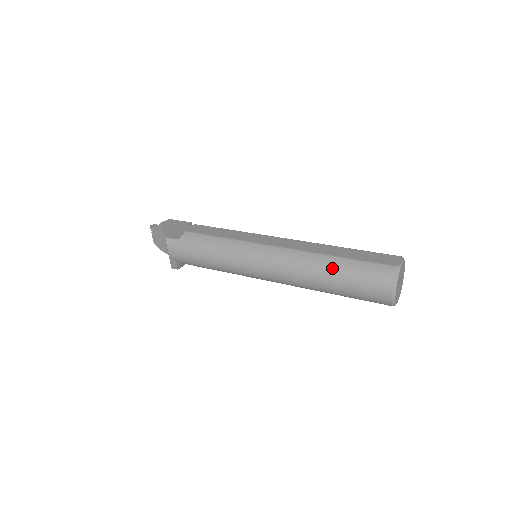
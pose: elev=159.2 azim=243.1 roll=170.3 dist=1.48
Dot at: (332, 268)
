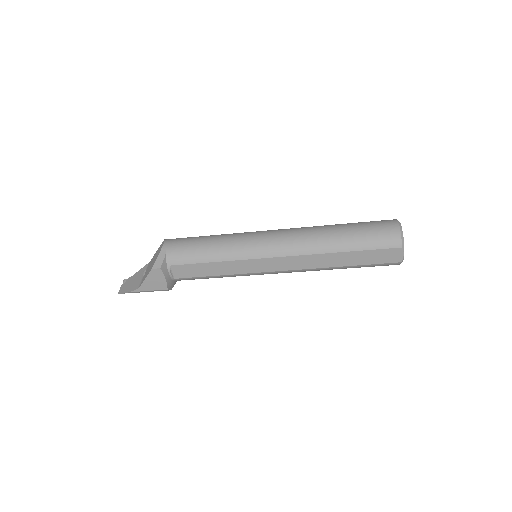
Dot at: (340, 224)
